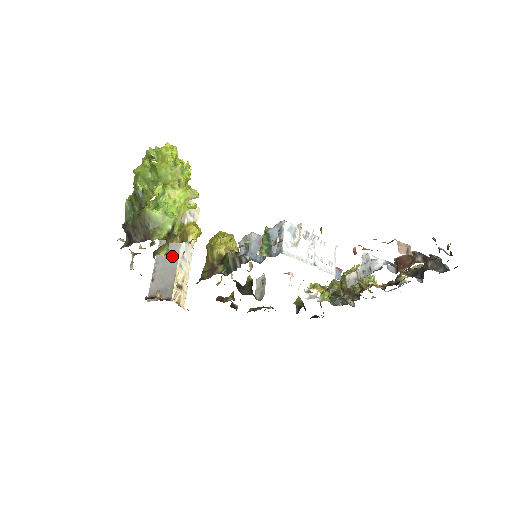
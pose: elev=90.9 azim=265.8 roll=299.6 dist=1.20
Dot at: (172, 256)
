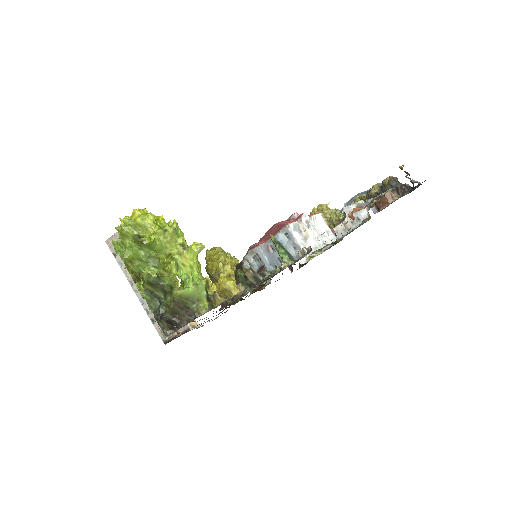
Dot at: occluded
